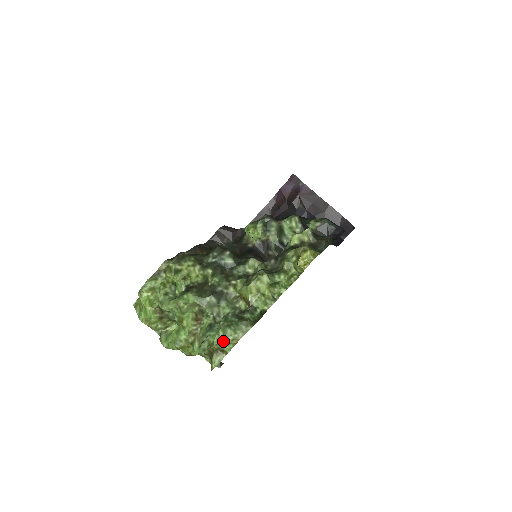
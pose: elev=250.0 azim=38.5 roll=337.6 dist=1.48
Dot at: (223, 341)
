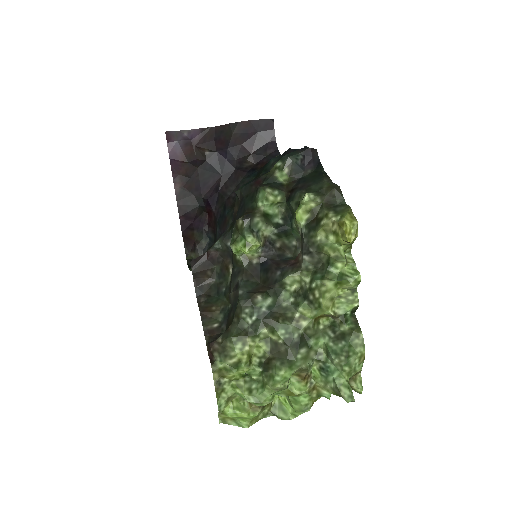
Dot at: (352, 370)
